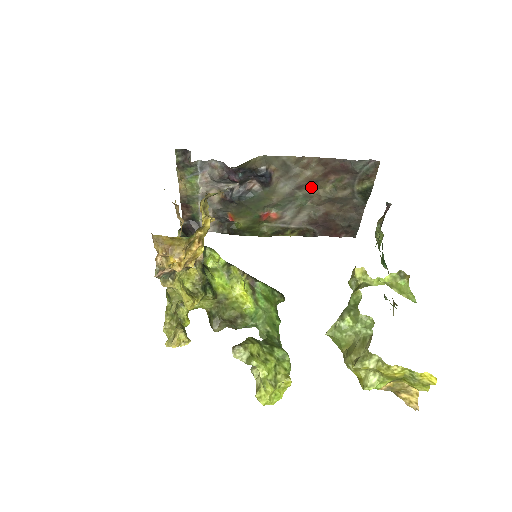
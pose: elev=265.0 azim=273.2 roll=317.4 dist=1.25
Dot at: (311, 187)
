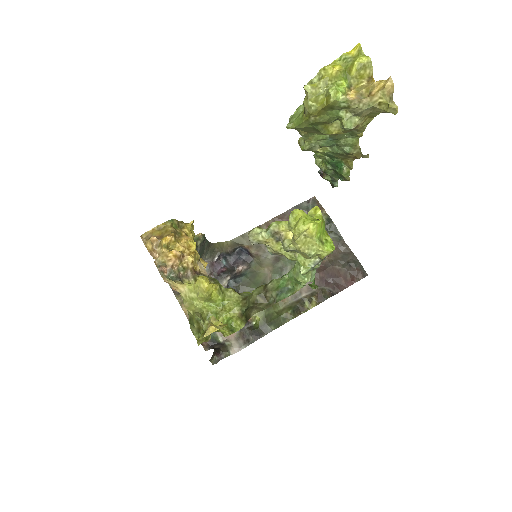
Dot at: occluded
